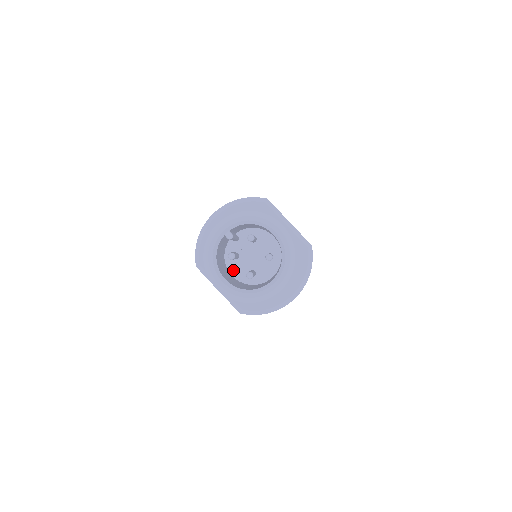
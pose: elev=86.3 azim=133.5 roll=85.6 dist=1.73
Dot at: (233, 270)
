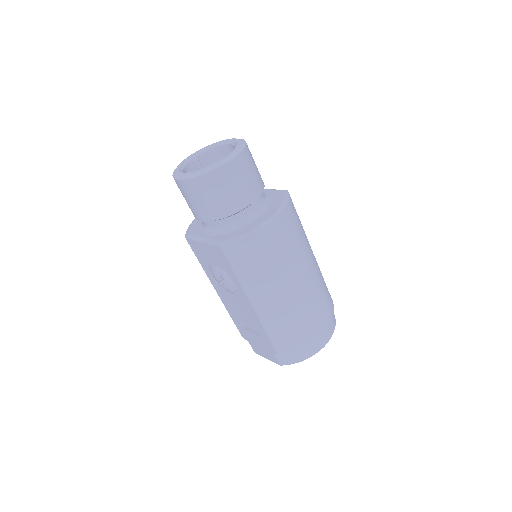
Dot at: occluded
